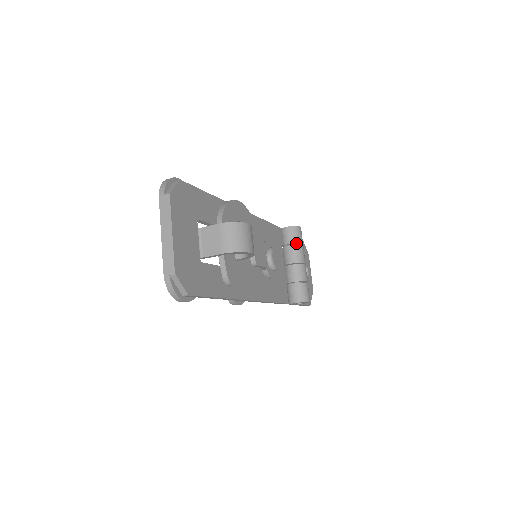
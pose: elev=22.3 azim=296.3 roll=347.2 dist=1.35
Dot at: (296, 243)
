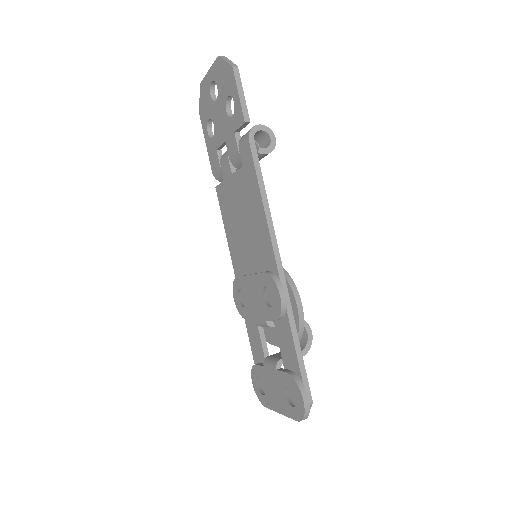
Dot at: occluded
